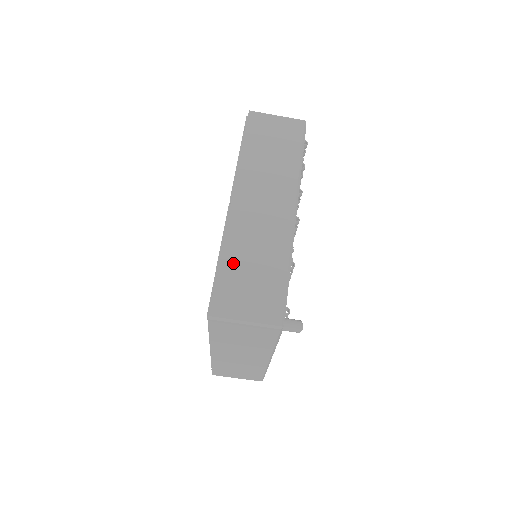
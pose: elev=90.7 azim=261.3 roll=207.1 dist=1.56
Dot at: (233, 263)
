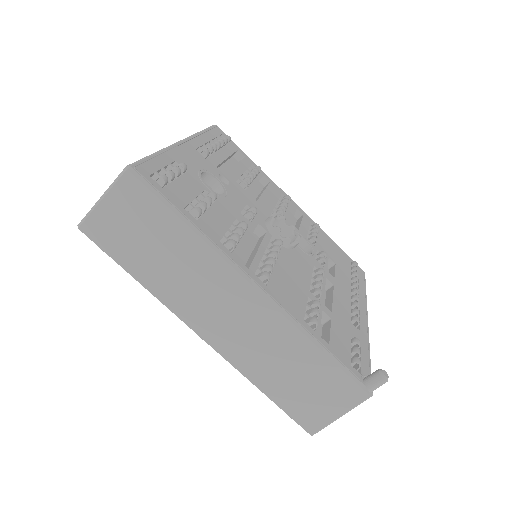
Dot at: (275, 386)
